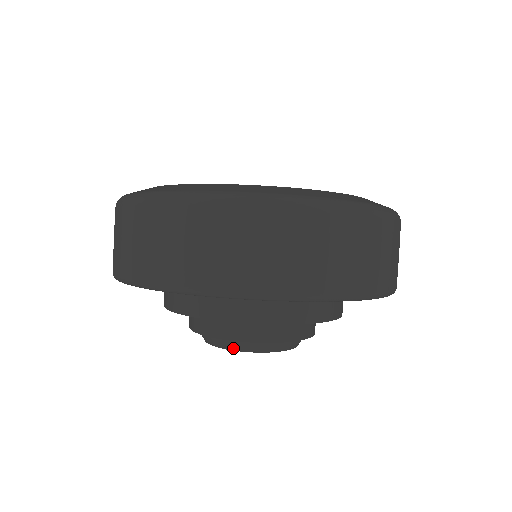
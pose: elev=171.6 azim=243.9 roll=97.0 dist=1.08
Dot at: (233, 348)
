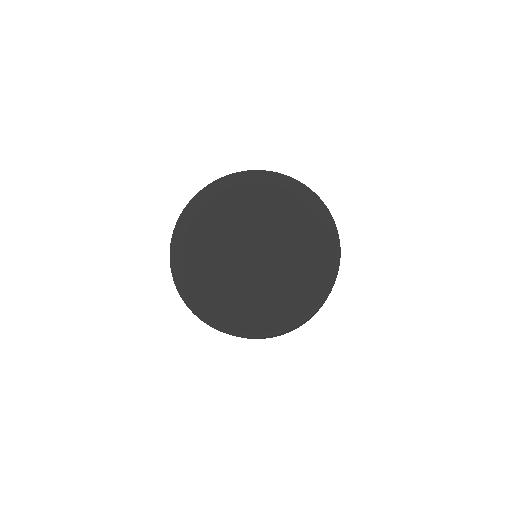
Dot at: occluded
